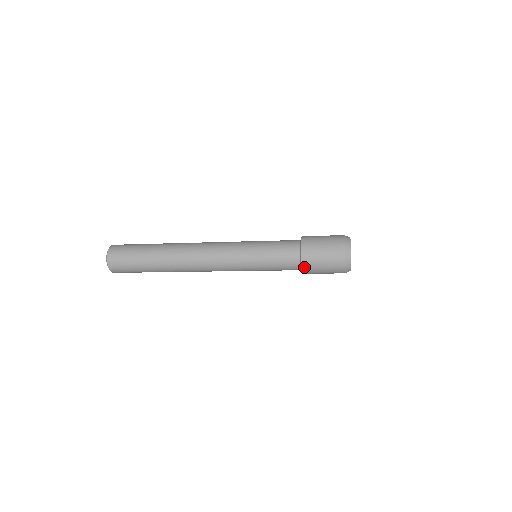
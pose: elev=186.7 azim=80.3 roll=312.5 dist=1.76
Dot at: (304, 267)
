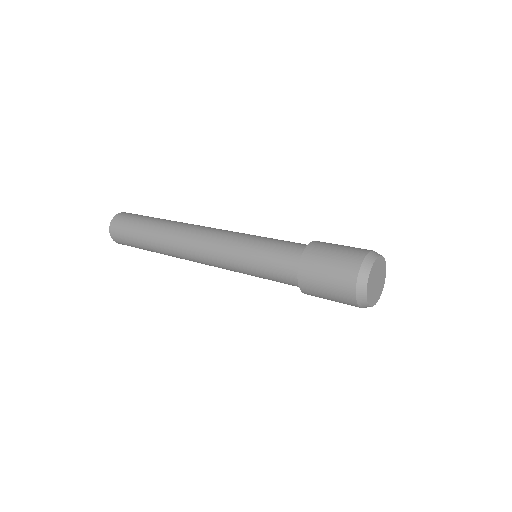
Dot at: occluded
